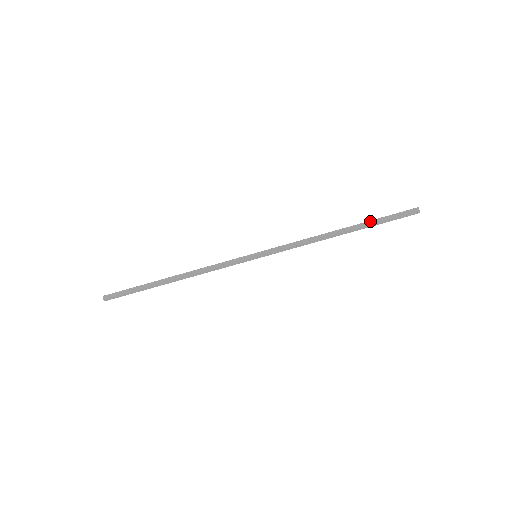
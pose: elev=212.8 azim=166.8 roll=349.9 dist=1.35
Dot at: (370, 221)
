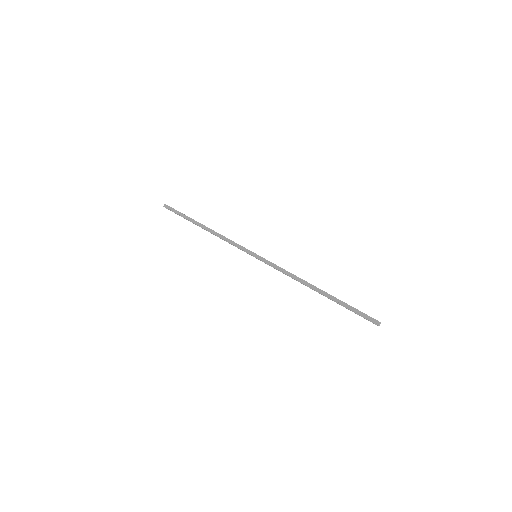
Dot at: (340, 300)
